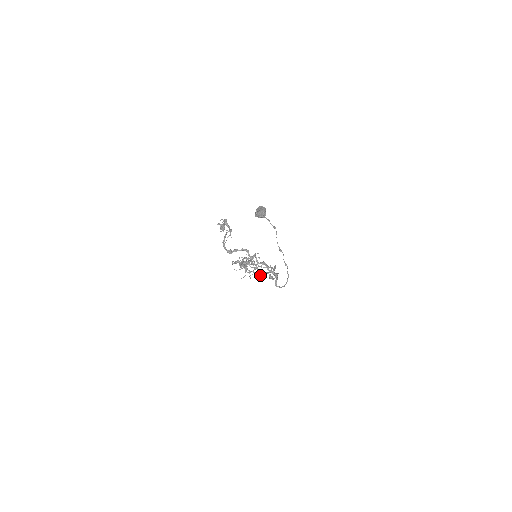
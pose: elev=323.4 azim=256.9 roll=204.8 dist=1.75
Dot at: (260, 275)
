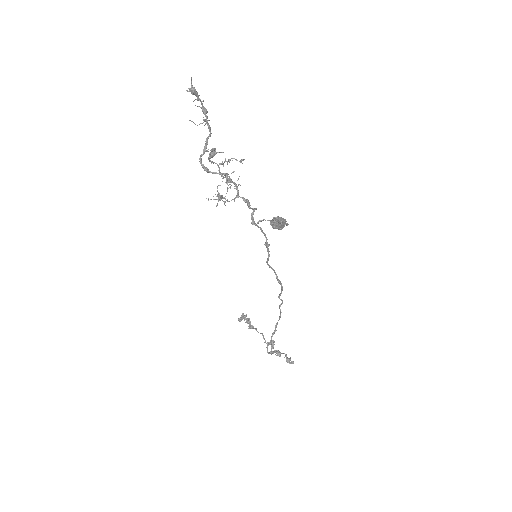
Dot at: occluded
